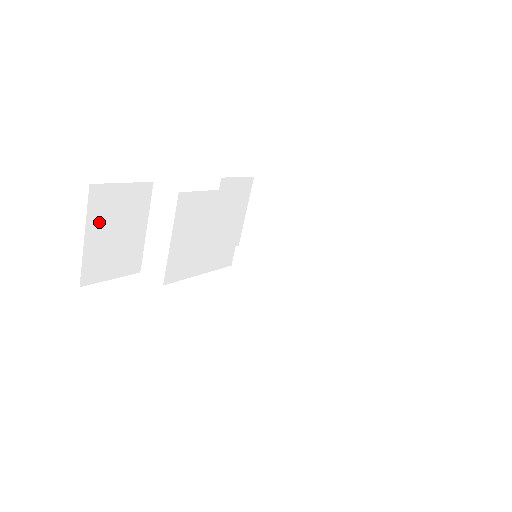
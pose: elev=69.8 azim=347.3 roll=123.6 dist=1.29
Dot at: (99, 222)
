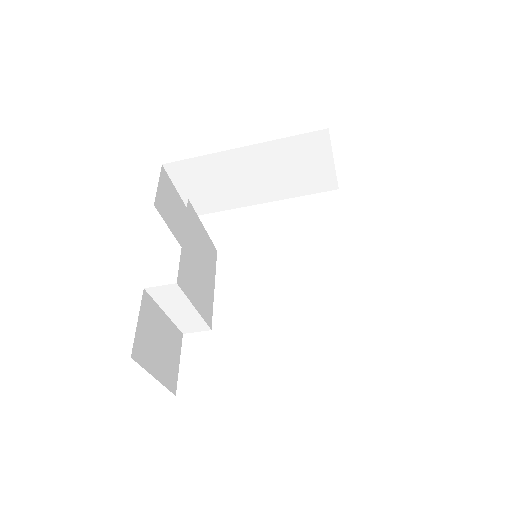
Dot at: (151, 359)
